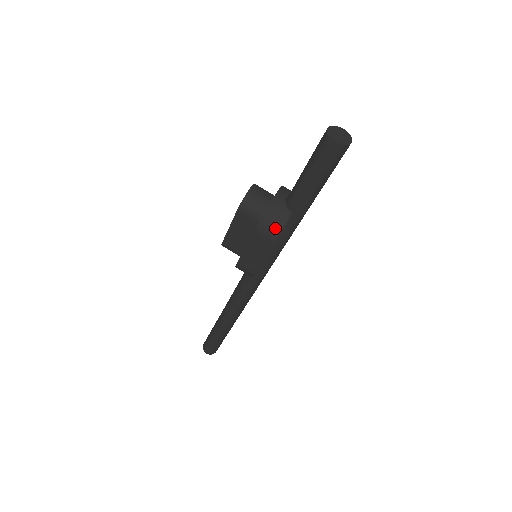
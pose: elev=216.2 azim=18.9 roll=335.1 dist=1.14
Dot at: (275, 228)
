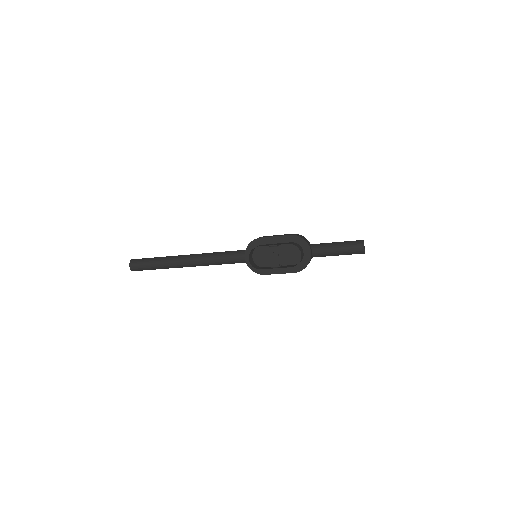
Dot at: occluded
